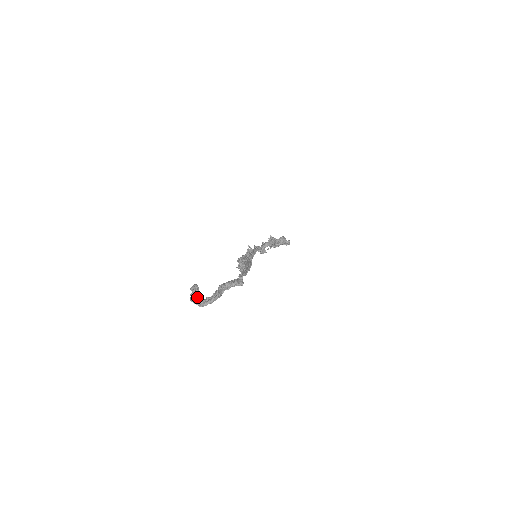
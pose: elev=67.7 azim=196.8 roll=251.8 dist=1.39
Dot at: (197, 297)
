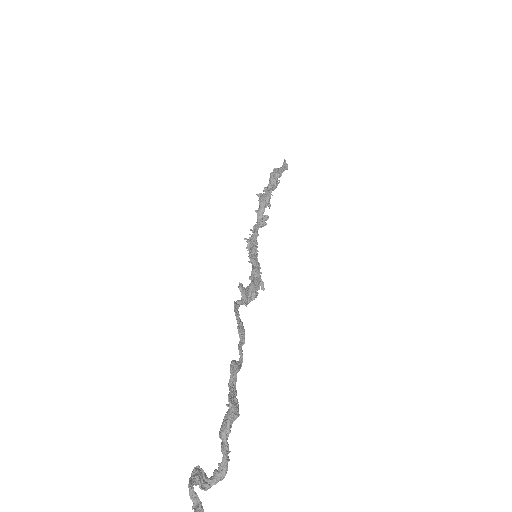
Dot at: (198, 509)
